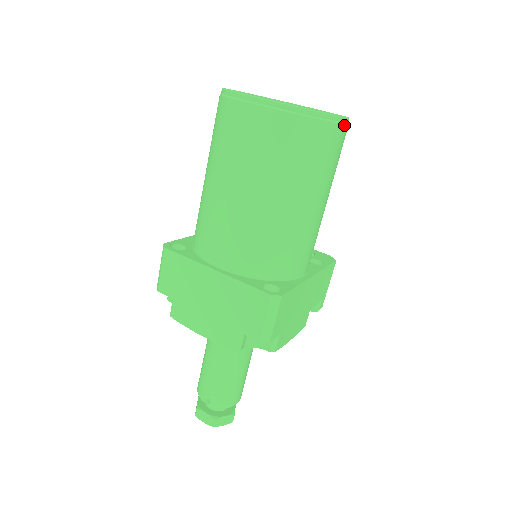
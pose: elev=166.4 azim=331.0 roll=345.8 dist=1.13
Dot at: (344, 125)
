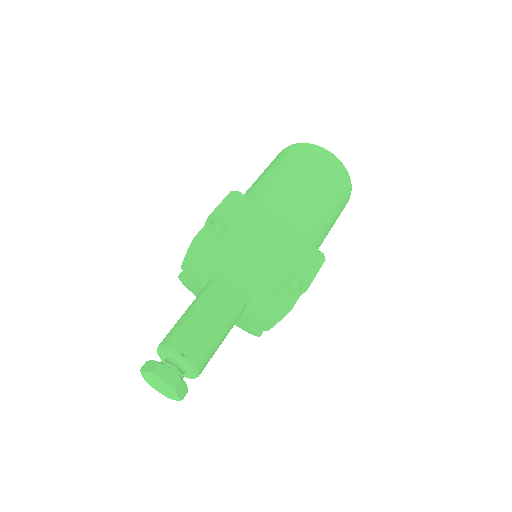
Dot at: occluded
